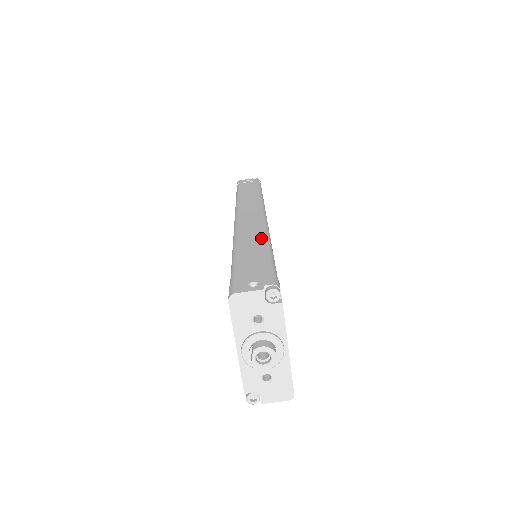
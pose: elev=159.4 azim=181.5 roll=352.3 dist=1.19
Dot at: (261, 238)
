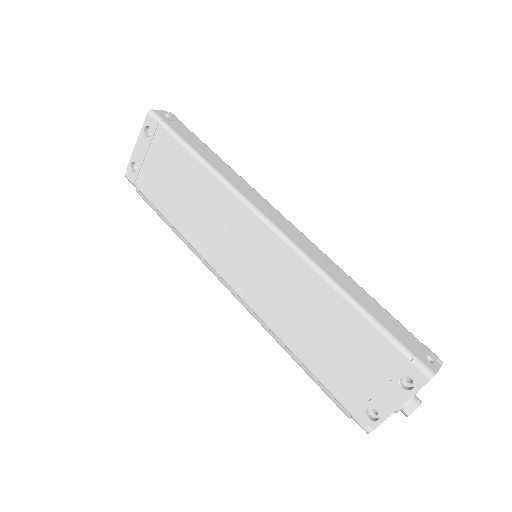
Dot at: (349, 278)
